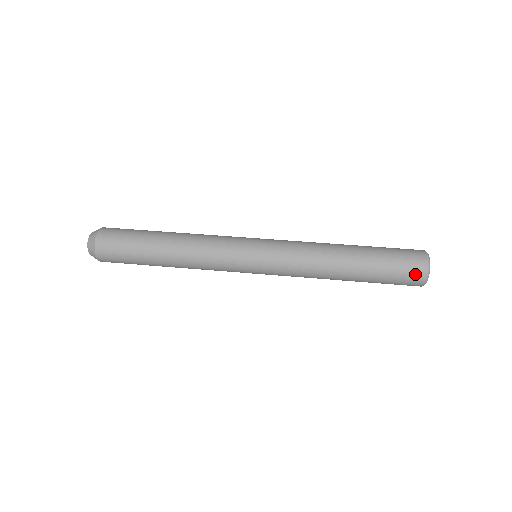
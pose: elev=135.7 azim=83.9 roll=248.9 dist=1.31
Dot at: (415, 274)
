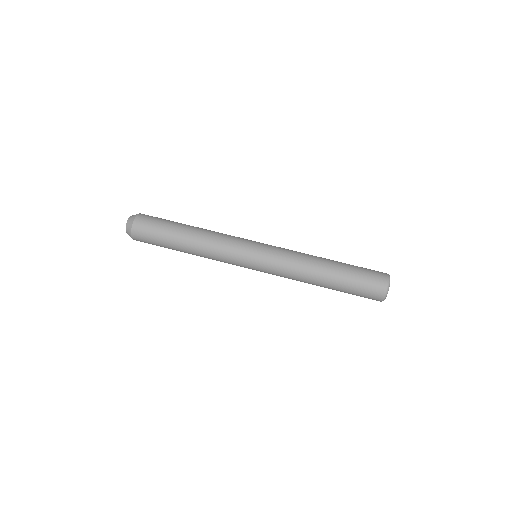
Dot at: (374, 297)
